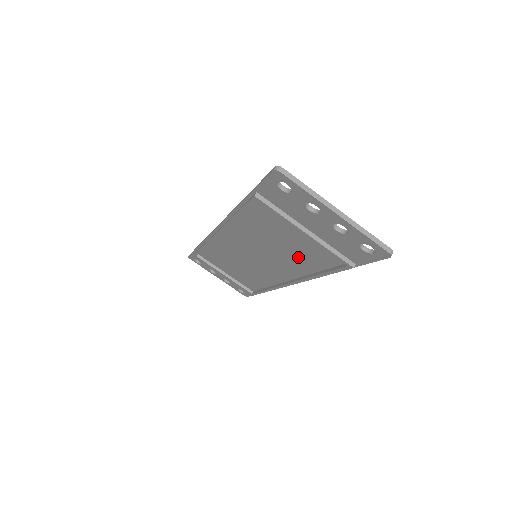
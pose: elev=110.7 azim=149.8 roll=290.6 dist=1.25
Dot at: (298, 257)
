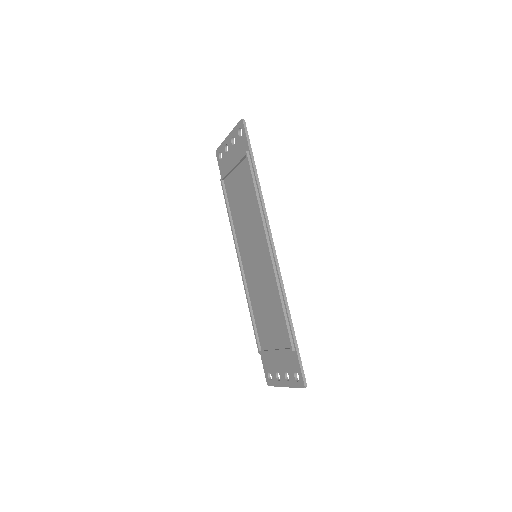
Dot at: (250, 202)
